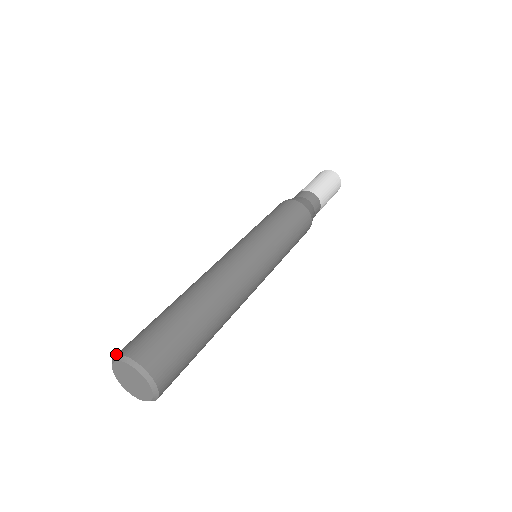
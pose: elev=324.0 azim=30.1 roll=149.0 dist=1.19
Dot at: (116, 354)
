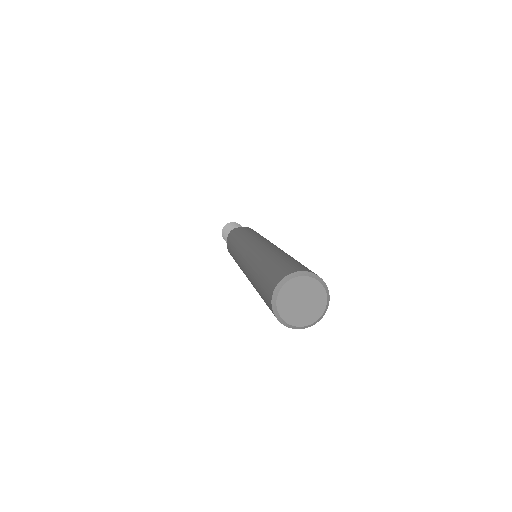
Dot at: (289, 273)
